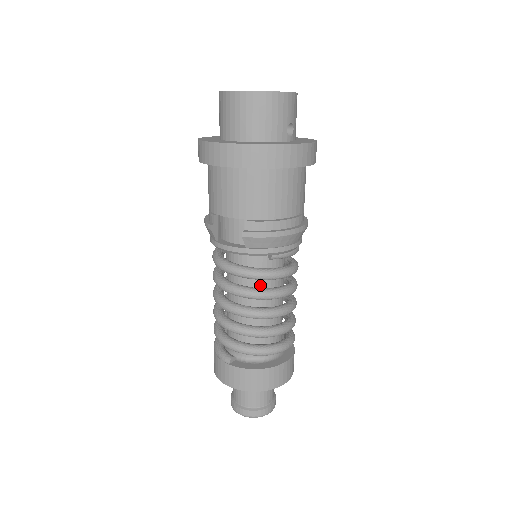
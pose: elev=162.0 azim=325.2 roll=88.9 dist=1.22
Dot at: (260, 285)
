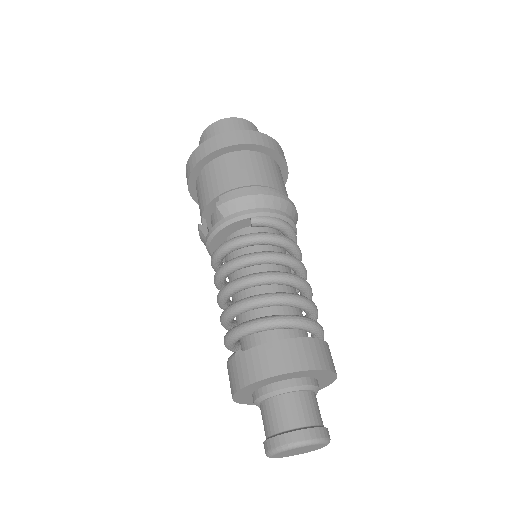
Dot at: occluded
